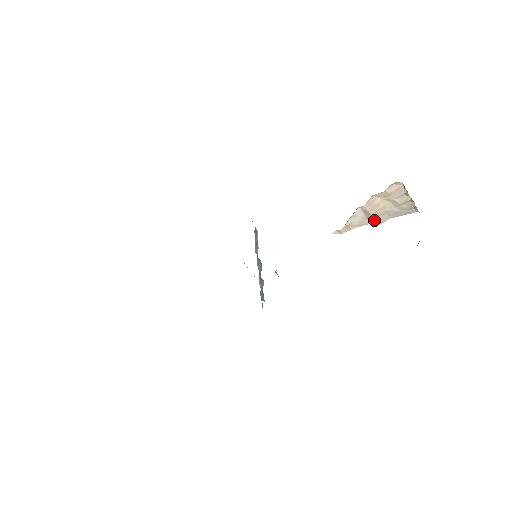
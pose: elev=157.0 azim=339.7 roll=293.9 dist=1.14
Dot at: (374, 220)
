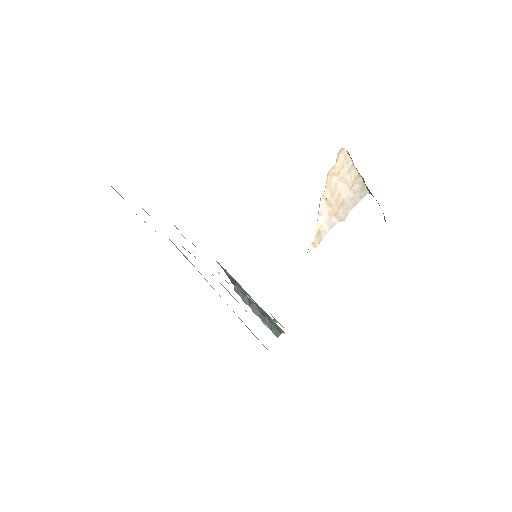
Dot at: (338, 216)
